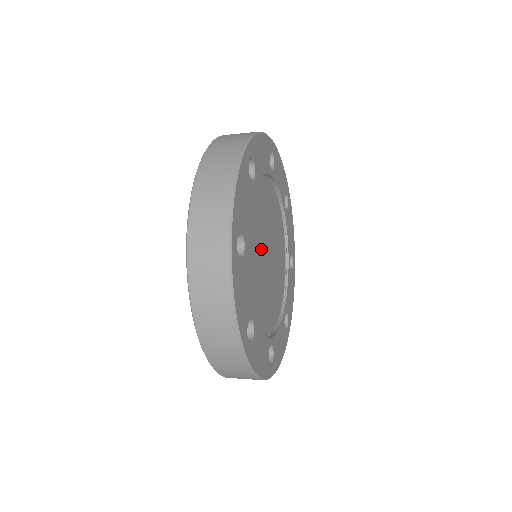
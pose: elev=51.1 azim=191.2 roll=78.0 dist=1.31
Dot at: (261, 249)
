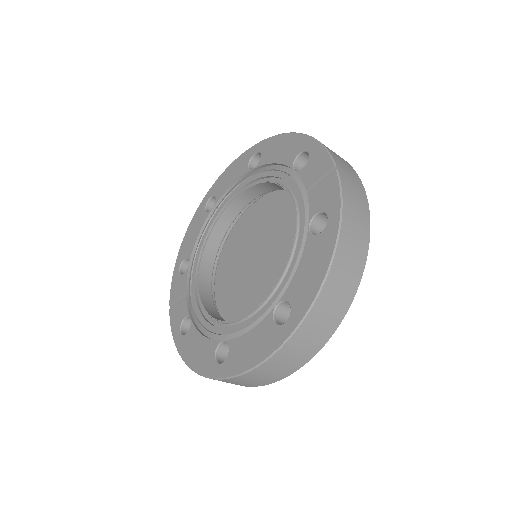
Dot at: occluded
